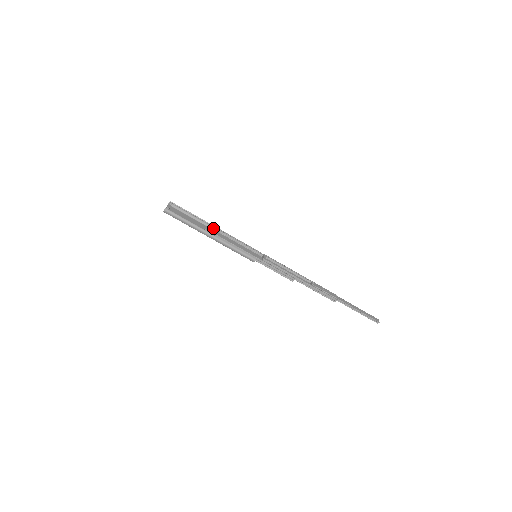
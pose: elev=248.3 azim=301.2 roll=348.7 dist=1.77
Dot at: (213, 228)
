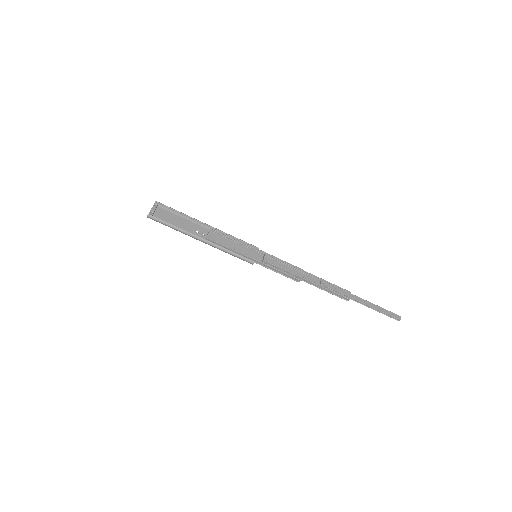
Dot at: (207, 226)
